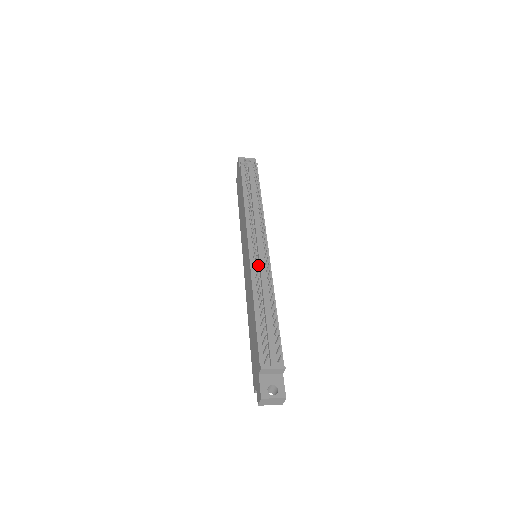
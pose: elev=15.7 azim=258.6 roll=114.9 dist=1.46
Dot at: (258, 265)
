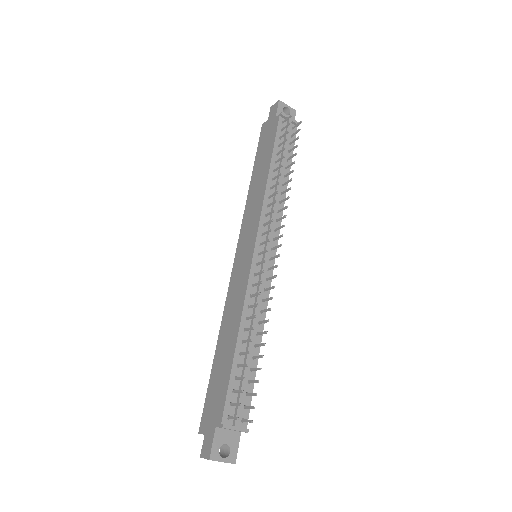
Dot at: (258, 278)
